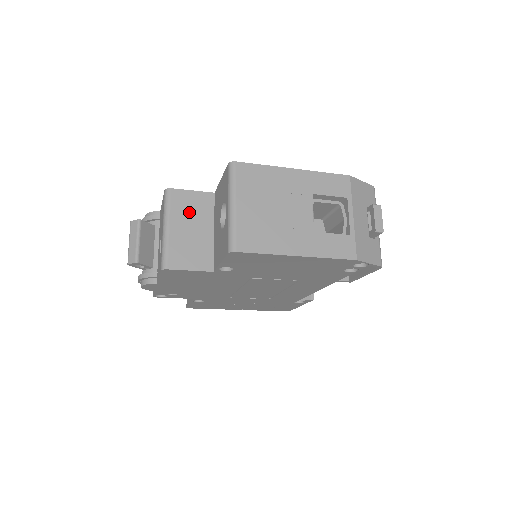
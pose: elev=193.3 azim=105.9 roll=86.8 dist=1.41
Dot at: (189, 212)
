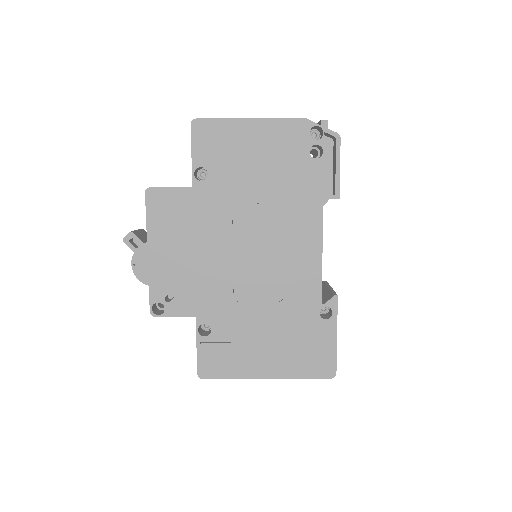
Dot at: occluded
